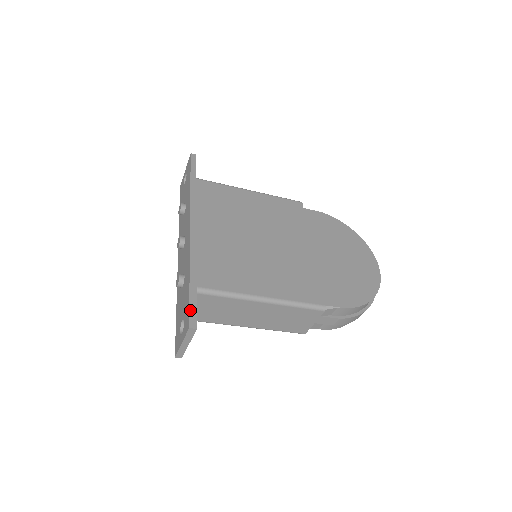
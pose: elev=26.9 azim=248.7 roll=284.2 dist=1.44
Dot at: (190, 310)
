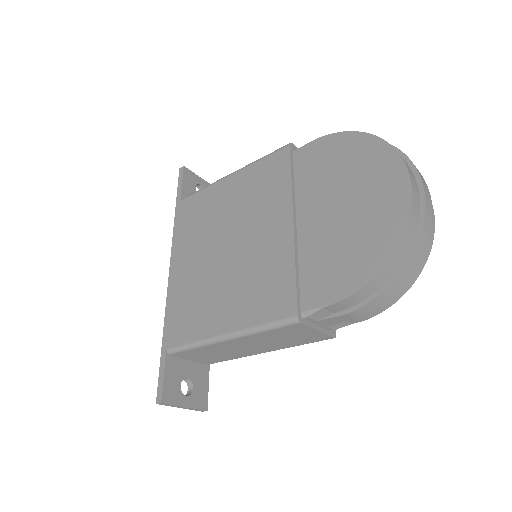
Dot at: (158, 381)
